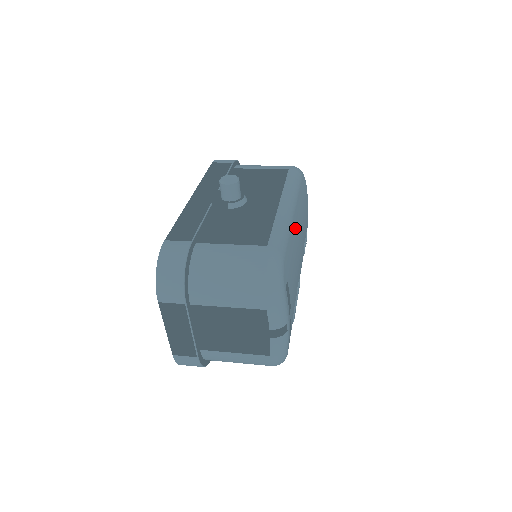
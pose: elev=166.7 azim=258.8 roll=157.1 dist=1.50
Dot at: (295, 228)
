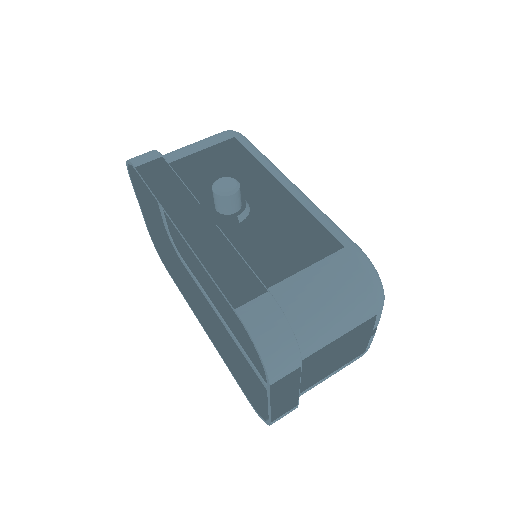
Dot at: occluded
